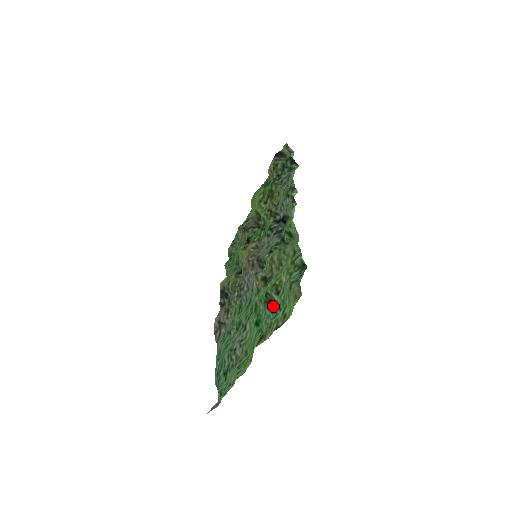
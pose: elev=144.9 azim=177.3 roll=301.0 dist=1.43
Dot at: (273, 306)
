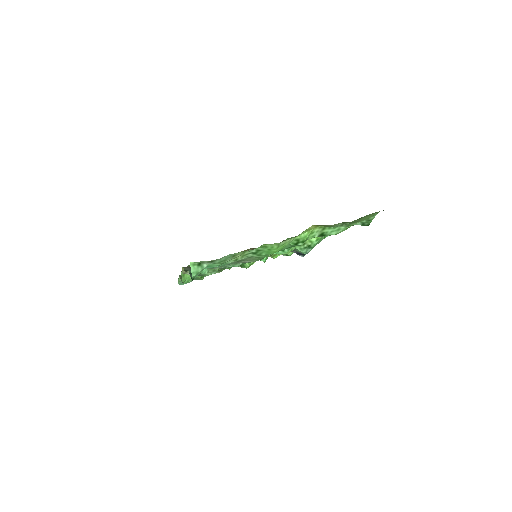
Dot at: occluded
